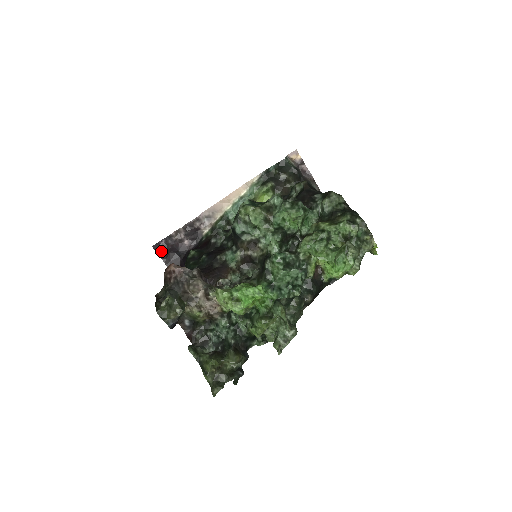
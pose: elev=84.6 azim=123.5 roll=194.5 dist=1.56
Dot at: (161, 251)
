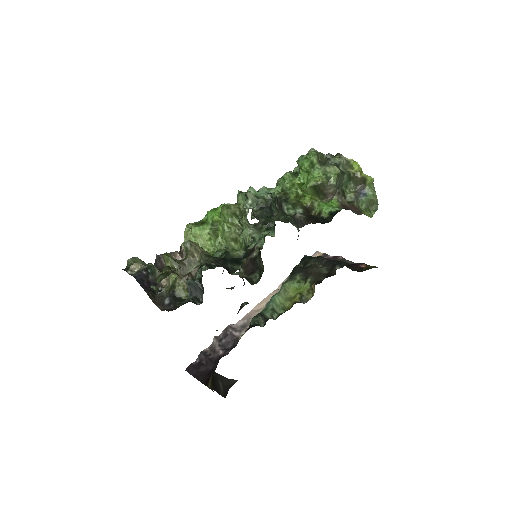
Dot at: (194, 370)
